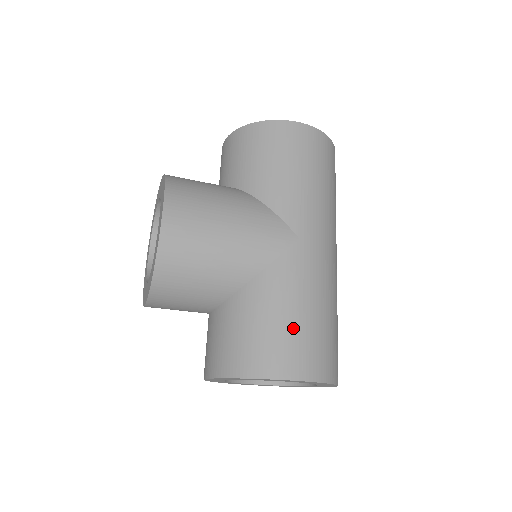
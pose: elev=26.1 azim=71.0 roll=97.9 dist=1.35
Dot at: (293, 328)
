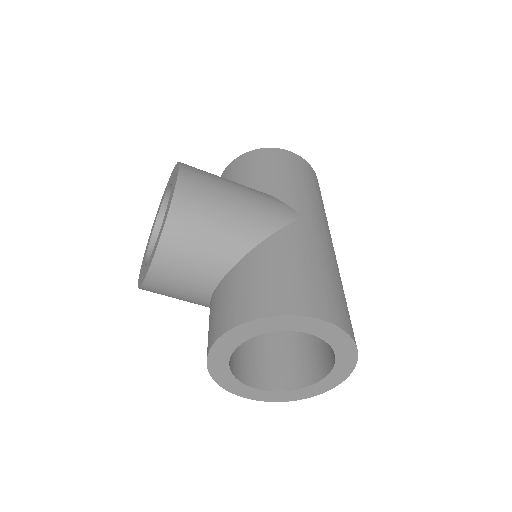
Dot at: (308, 277)
